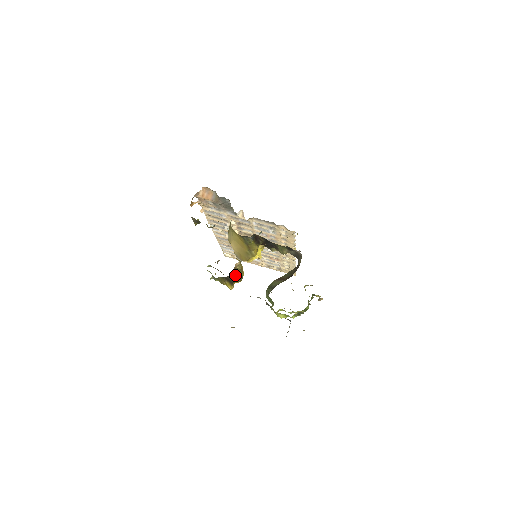
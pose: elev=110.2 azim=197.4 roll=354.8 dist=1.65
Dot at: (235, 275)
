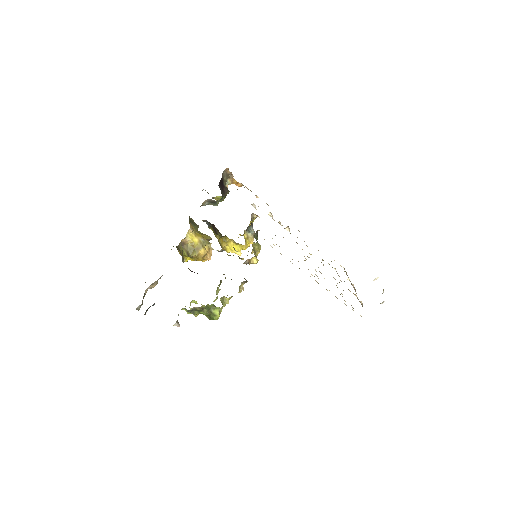
Dot at: (182, 249)
